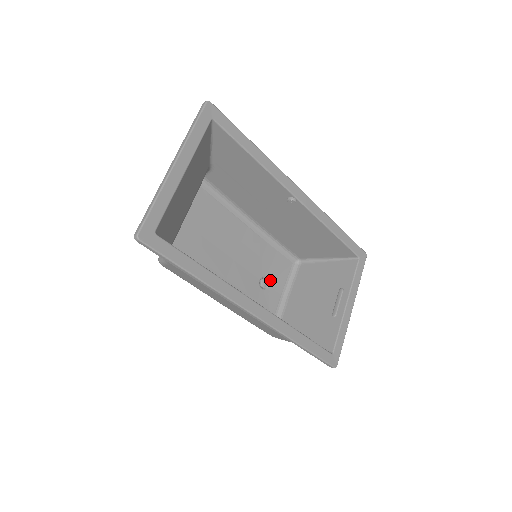
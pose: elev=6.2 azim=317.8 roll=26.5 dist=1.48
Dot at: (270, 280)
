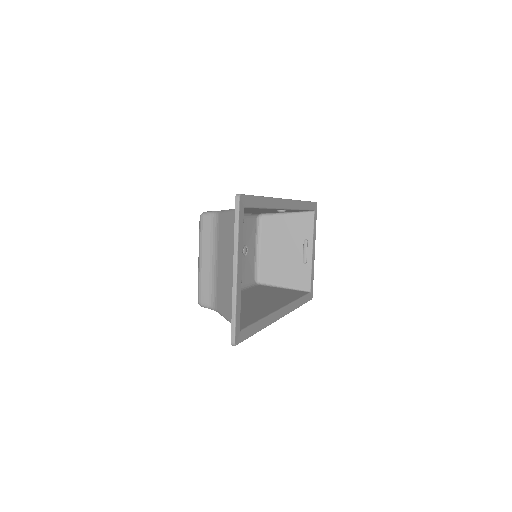
Dot at: (247, 245)
